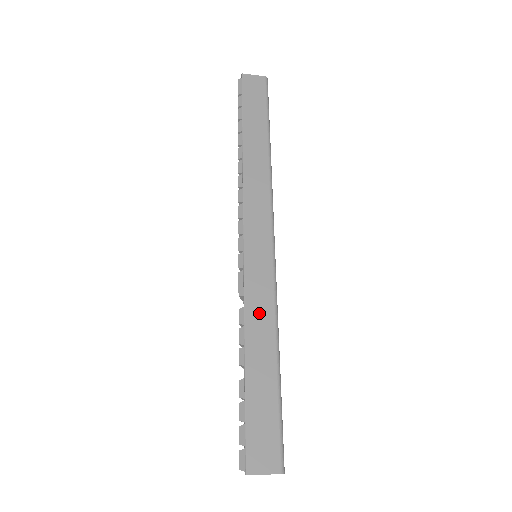
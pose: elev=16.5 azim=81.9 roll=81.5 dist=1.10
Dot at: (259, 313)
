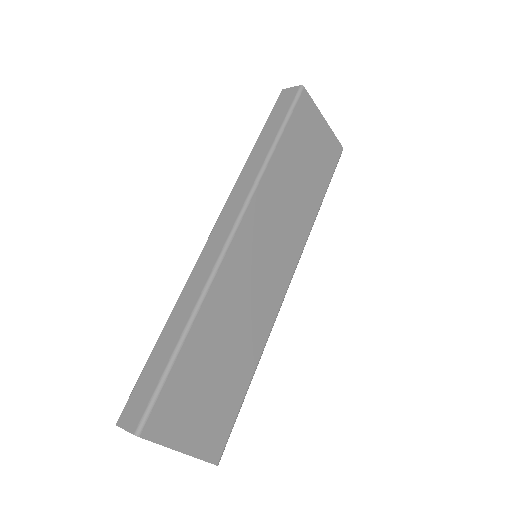
Dot at: (188, 297)
